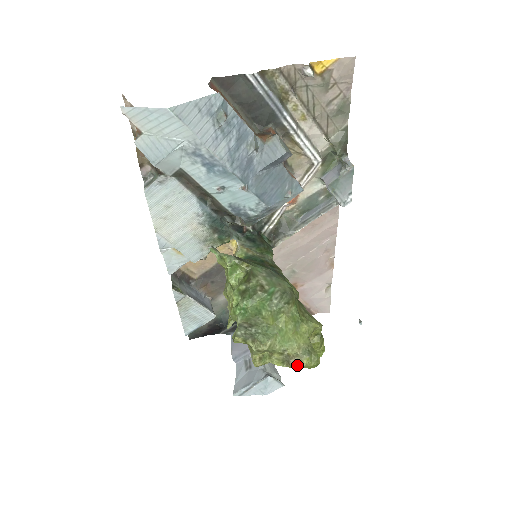
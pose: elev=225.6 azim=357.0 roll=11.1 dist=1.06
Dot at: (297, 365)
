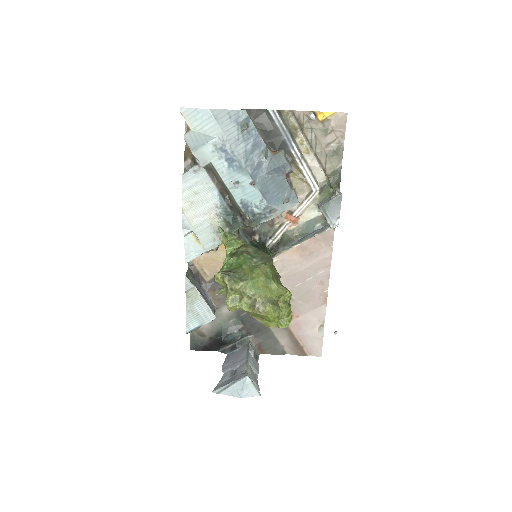
Dot at: (261, 310)
